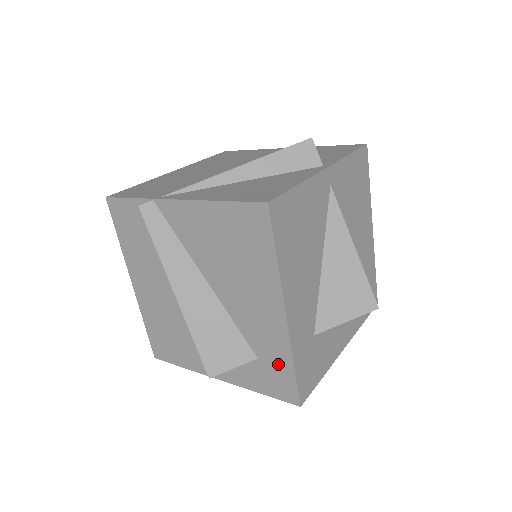
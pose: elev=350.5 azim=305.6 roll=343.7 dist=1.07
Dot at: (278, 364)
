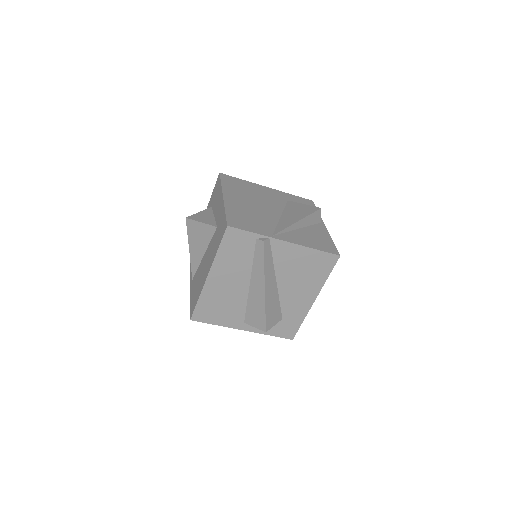
Dot at: (294, 321)
